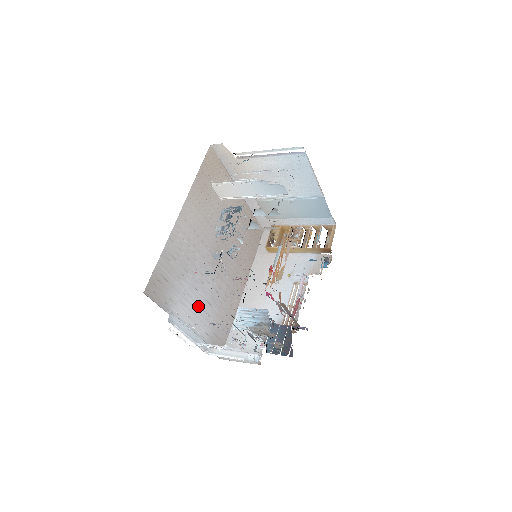
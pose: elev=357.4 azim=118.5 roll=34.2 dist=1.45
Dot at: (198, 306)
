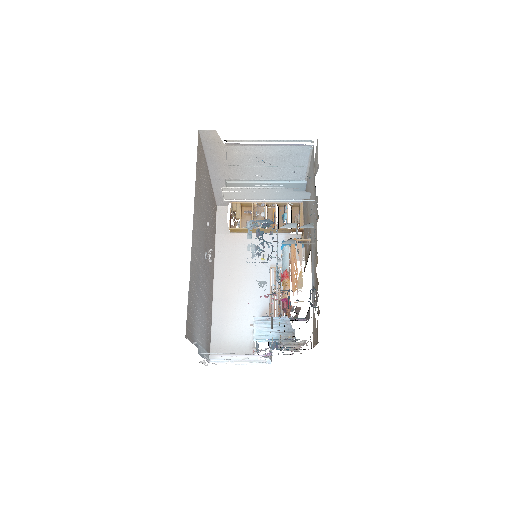
Dot at: (201, 319)
